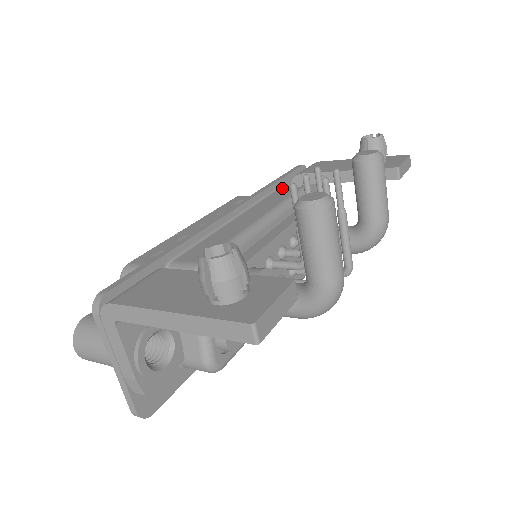
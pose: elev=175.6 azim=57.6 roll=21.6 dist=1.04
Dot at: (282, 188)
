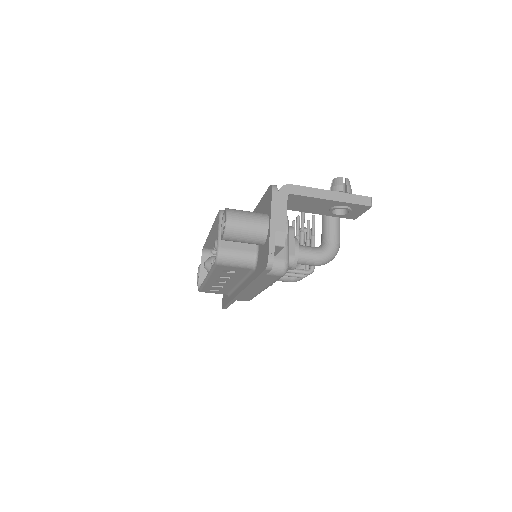
Dot at: occluded
